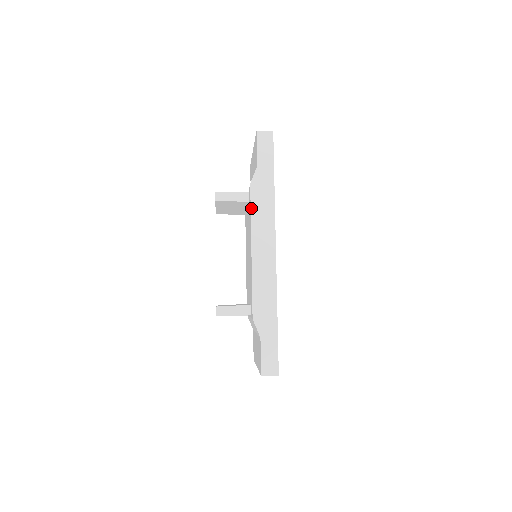
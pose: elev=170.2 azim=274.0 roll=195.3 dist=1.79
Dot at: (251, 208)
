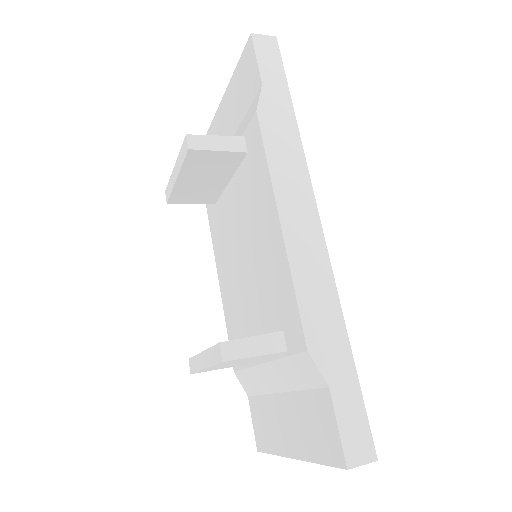
Dot at: (265, 149)
